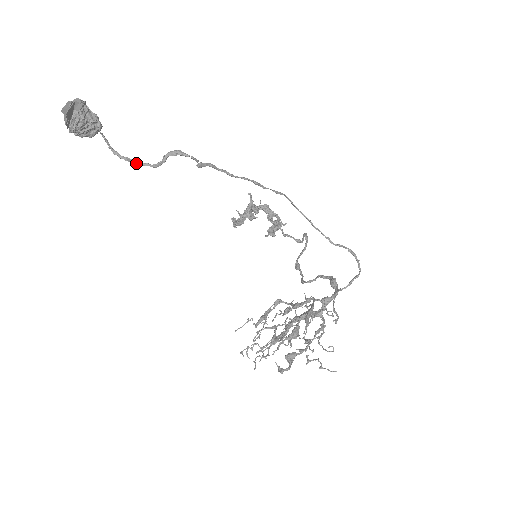
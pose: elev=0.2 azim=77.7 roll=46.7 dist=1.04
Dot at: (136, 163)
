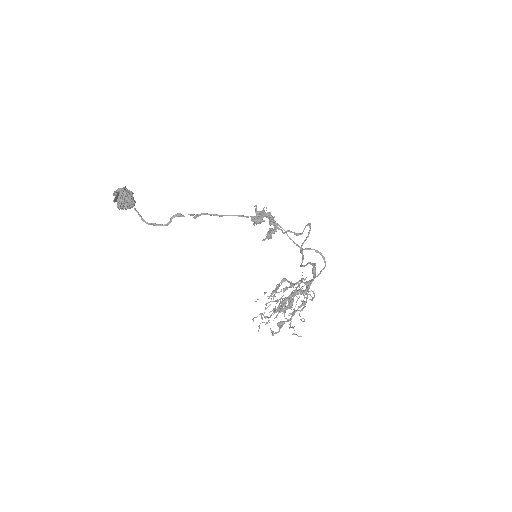
Dot at: (155, 225)
